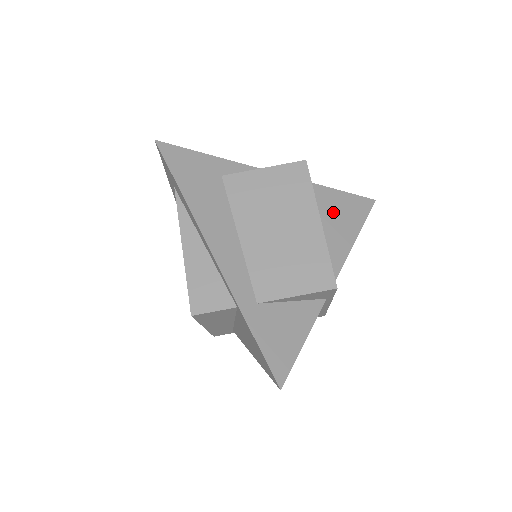
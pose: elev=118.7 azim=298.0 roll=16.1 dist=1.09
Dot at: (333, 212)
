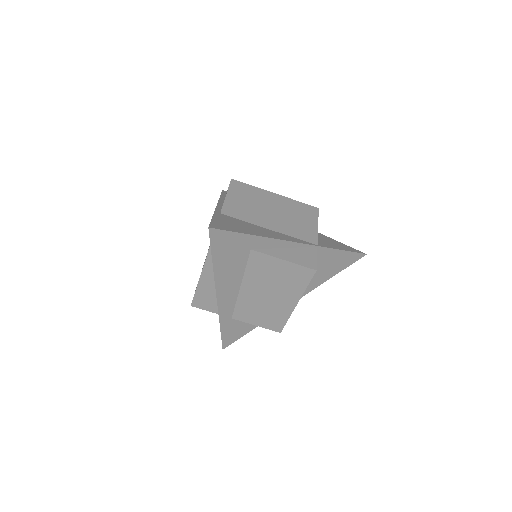
Dot at: (324, 266)
